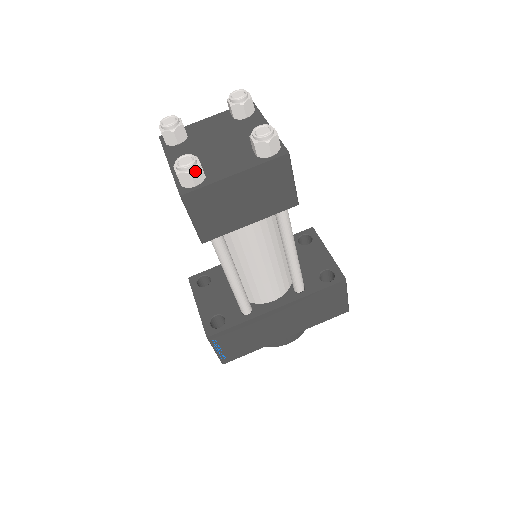
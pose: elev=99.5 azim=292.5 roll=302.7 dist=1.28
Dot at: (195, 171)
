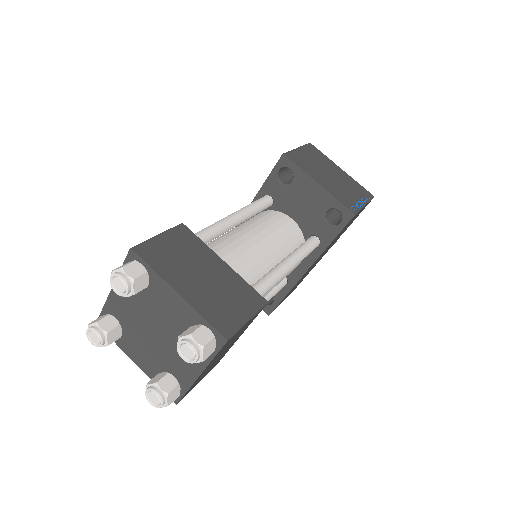
Dot at: (169, 400)
